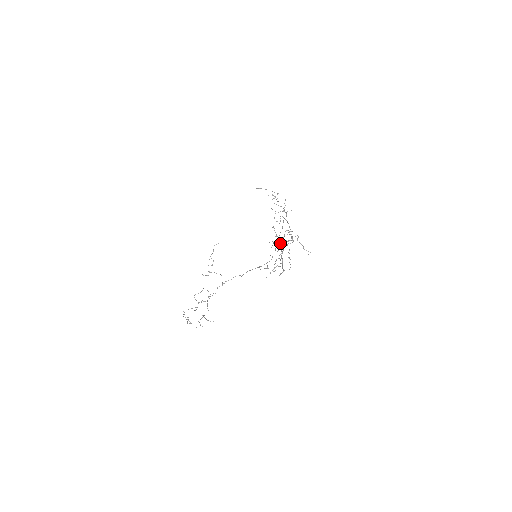
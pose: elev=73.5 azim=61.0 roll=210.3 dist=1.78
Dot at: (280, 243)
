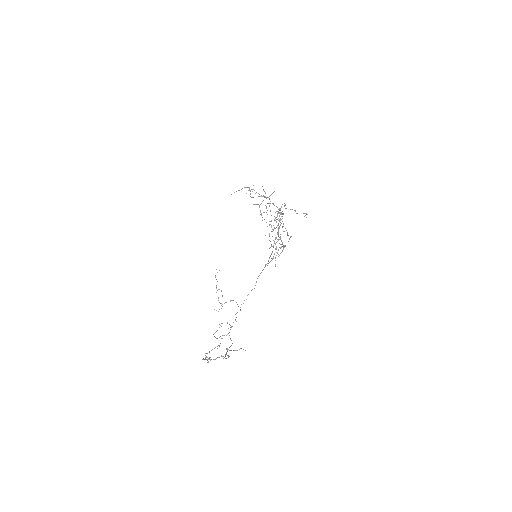
Dot at: (274, 228)
